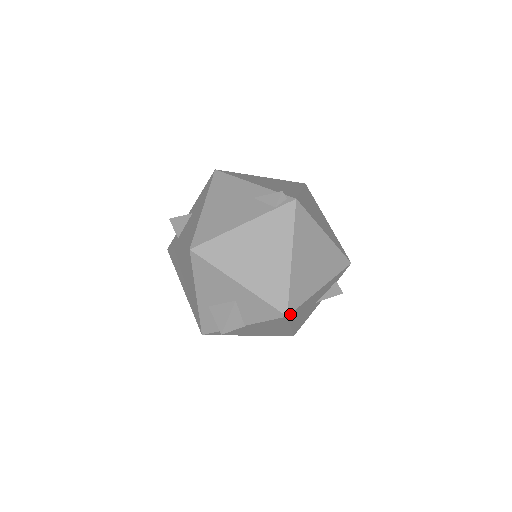
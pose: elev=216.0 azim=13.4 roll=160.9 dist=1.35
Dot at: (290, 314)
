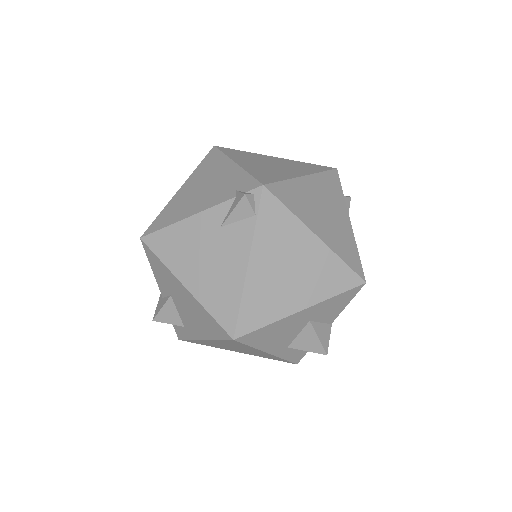
Dot at: (364, 277)
